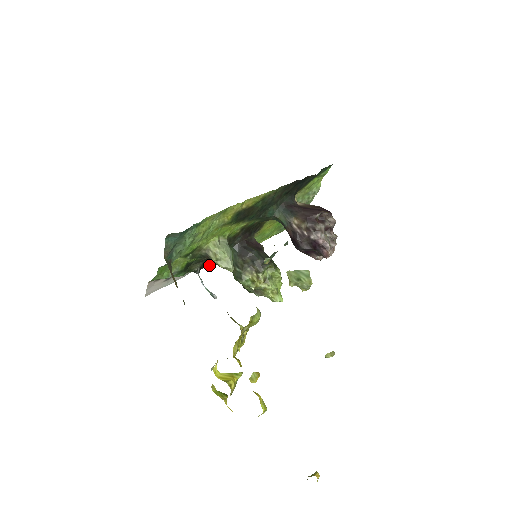
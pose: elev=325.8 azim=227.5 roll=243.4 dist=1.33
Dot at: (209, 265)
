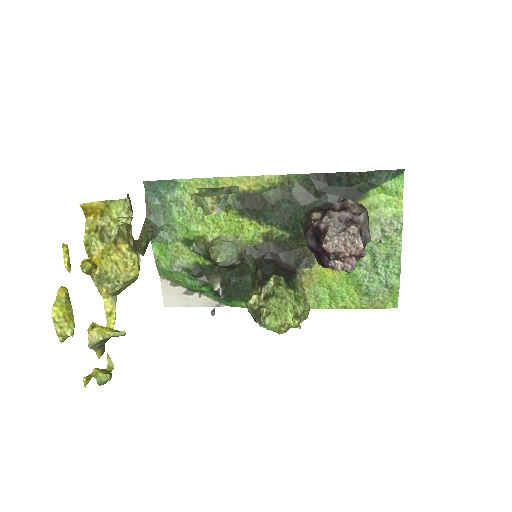
Dot at: (244, 300)
